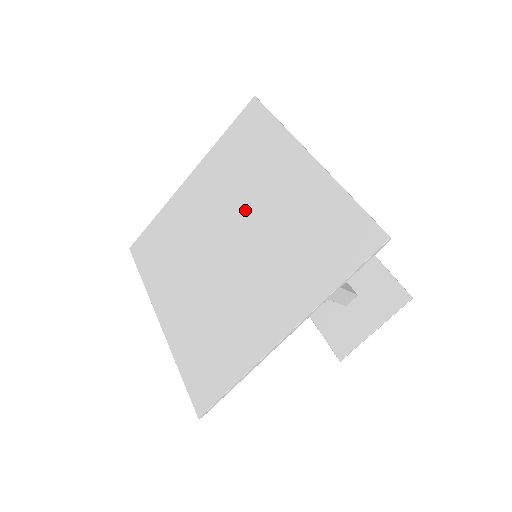
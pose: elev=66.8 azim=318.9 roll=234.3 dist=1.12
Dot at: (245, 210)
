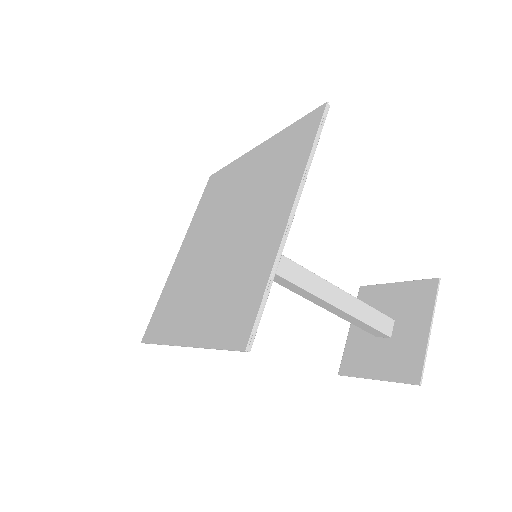
Dot at: (244, 218)
